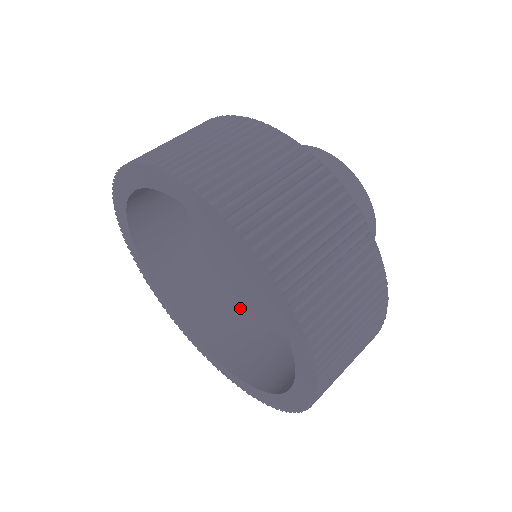
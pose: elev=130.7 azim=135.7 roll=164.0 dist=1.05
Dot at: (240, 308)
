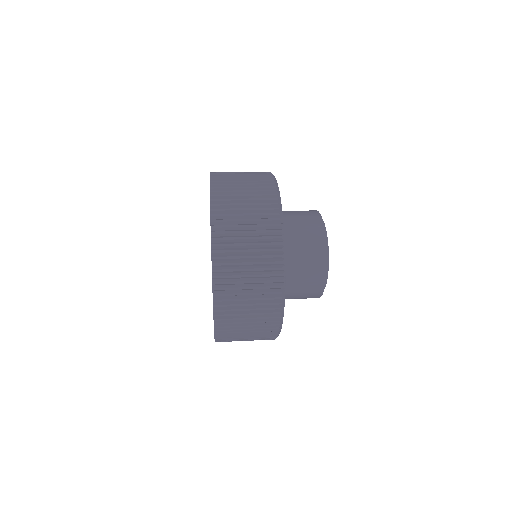
Dot at: occluded
